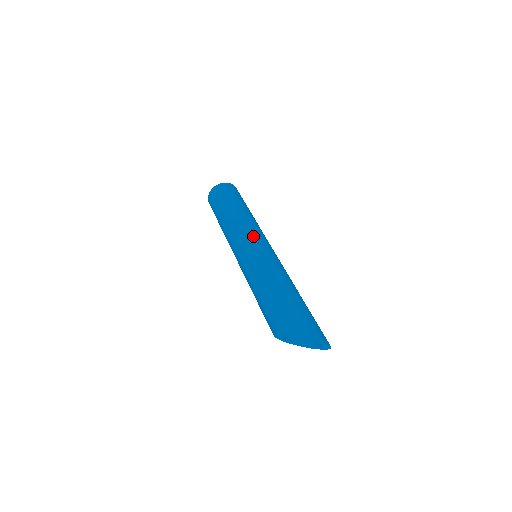
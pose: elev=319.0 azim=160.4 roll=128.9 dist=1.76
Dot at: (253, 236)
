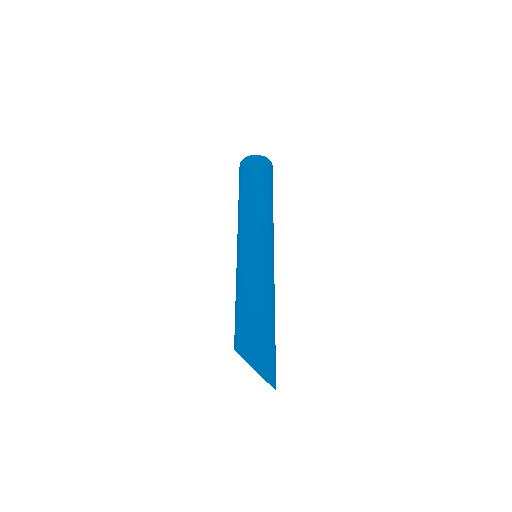
Dot at: (264, 239)
